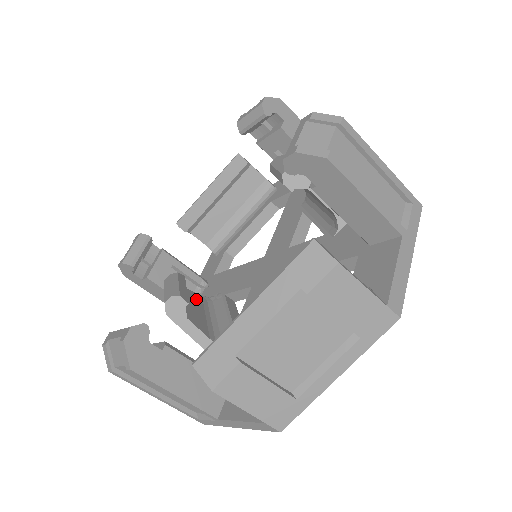
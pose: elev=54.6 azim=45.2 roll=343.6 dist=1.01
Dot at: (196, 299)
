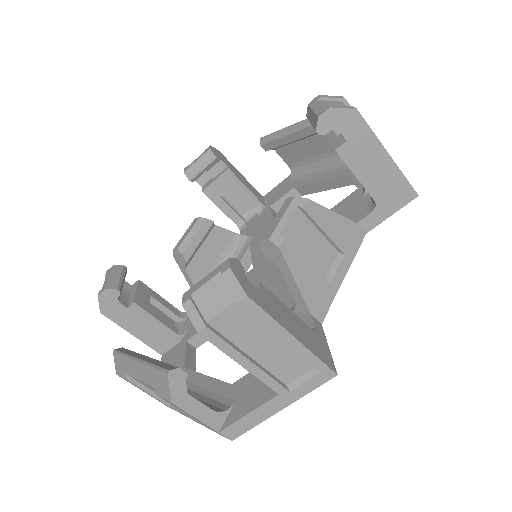
Dot at: (221, 240)
